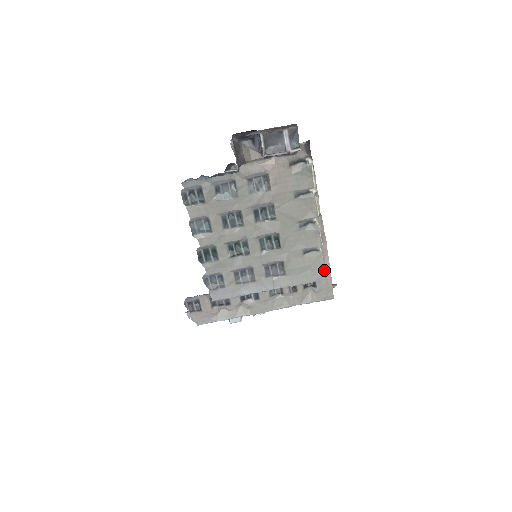
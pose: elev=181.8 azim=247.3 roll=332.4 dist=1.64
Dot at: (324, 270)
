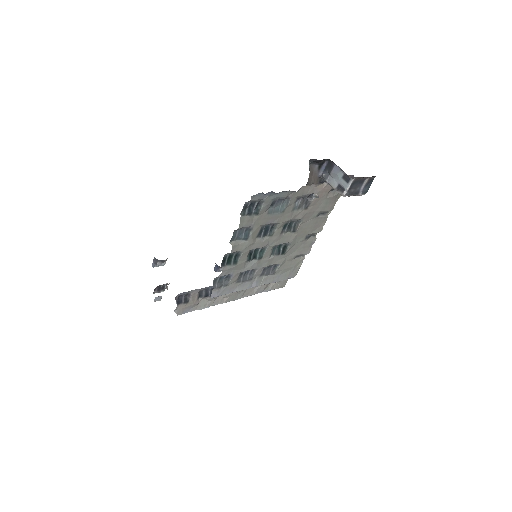
Dot at: (298, 270)
